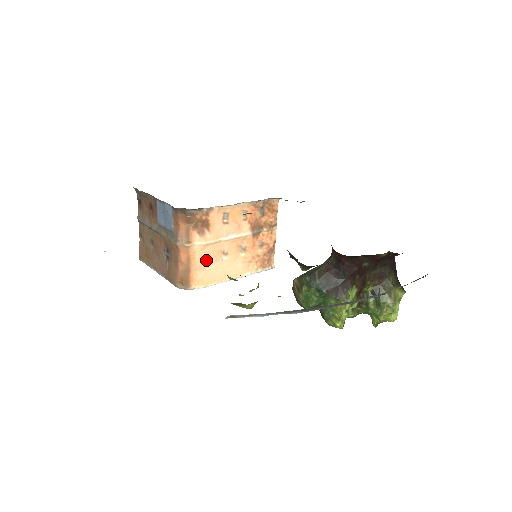
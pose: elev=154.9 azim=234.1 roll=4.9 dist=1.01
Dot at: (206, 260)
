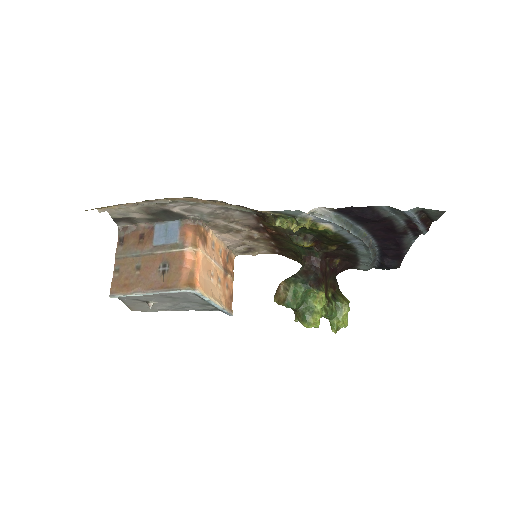
Dot at: (204, 270)
